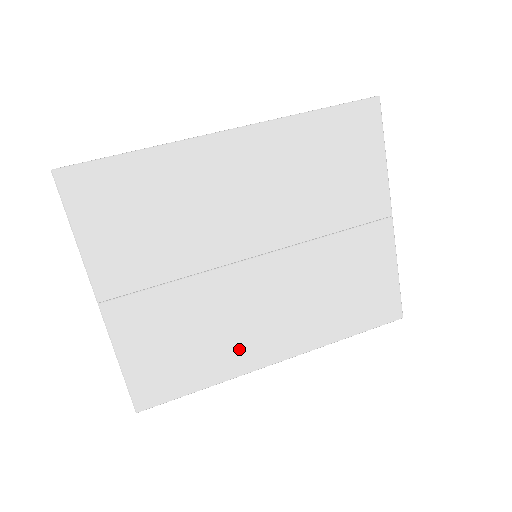
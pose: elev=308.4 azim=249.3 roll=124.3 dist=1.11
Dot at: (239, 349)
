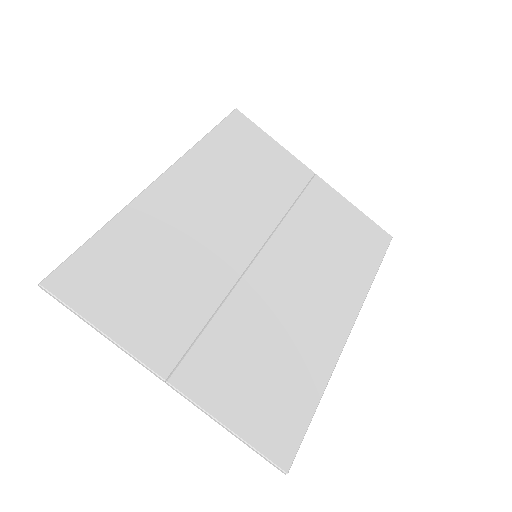
Dot at: (313, 341)
